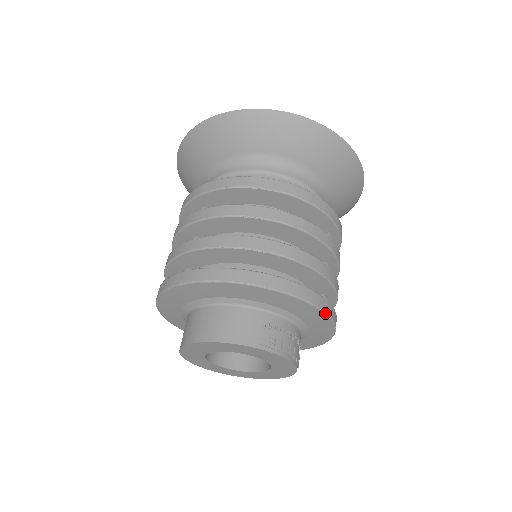
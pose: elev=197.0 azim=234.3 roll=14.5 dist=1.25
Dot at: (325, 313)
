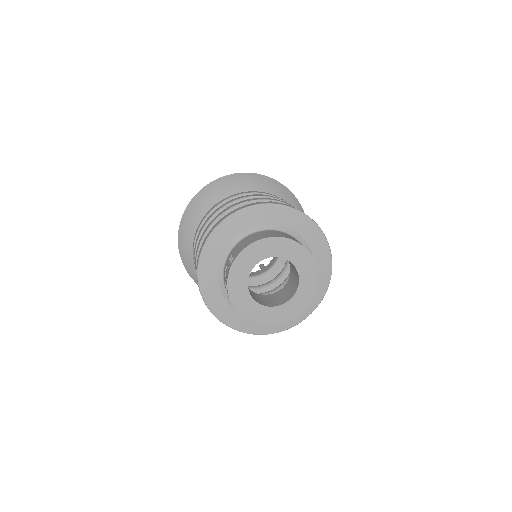
Dot at: (331, 274)
